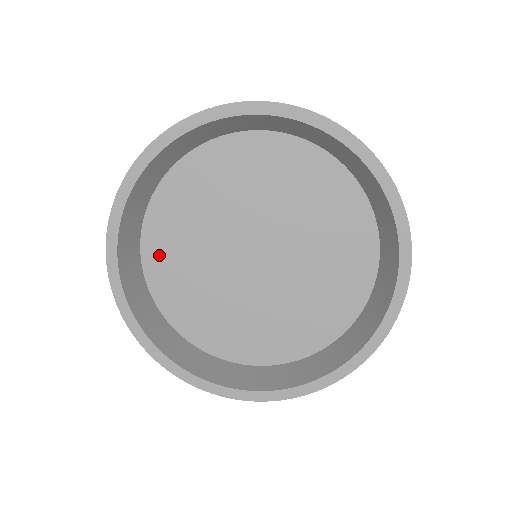
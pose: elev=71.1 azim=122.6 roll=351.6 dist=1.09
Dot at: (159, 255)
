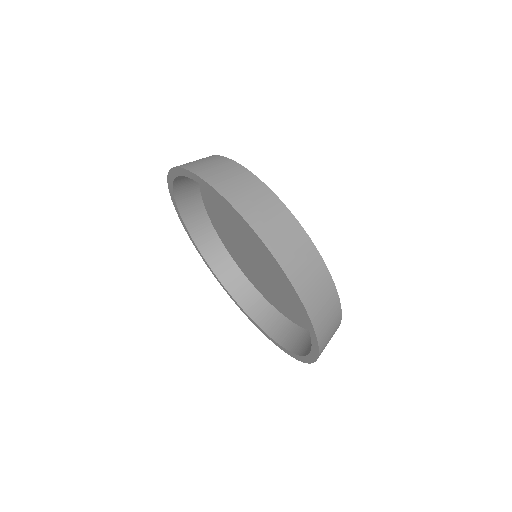
Dot at: (229, 247)
